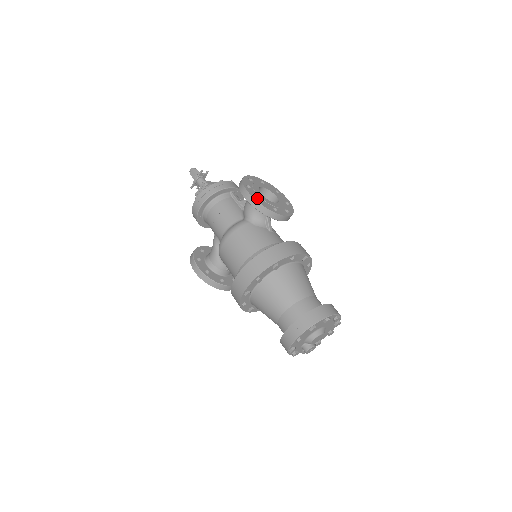
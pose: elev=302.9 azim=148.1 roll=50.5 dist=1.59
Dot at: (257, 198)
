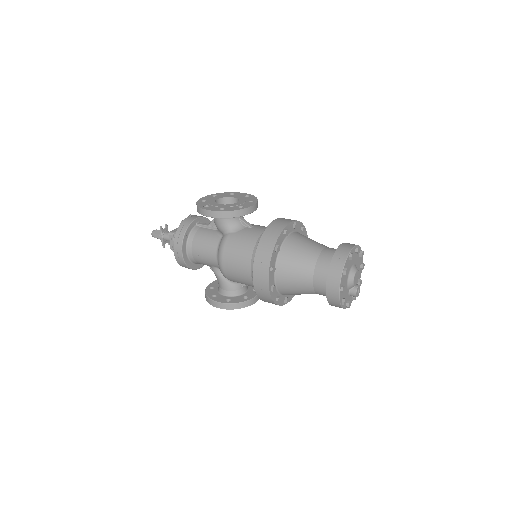
Dot at: (220, 209)
